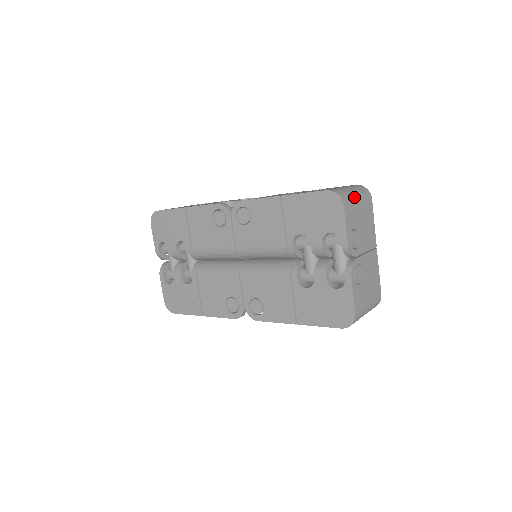
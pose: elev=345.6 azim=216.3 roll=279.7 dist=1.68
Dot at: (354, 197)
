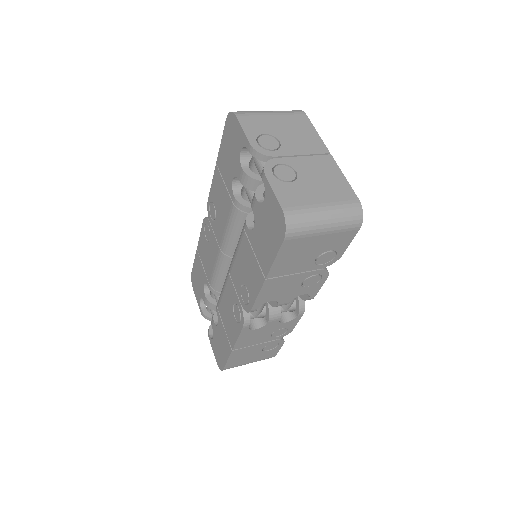
Dot at: (262, 112)
